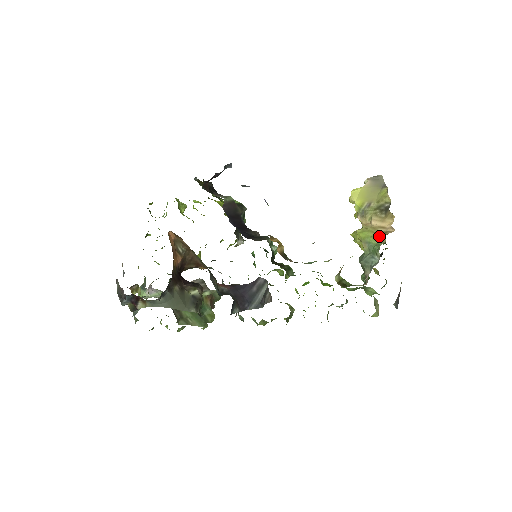
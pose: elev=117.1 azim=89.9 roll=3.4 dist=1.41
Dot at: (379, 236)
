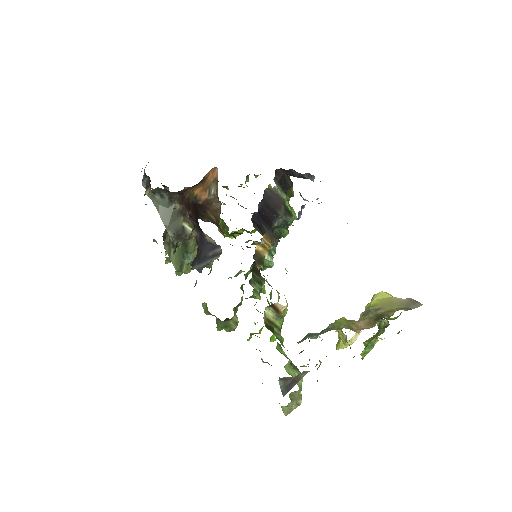
Dot at: (344, 326)
